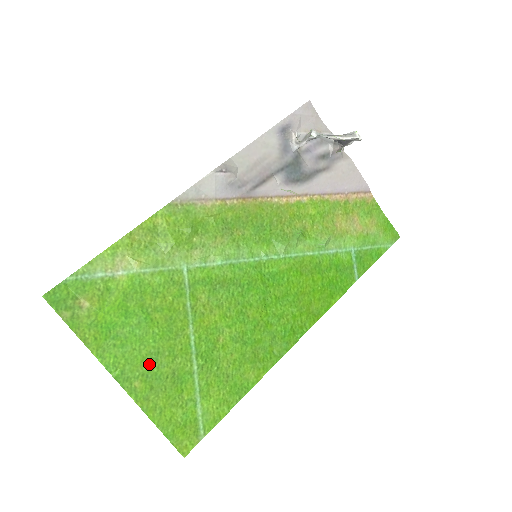
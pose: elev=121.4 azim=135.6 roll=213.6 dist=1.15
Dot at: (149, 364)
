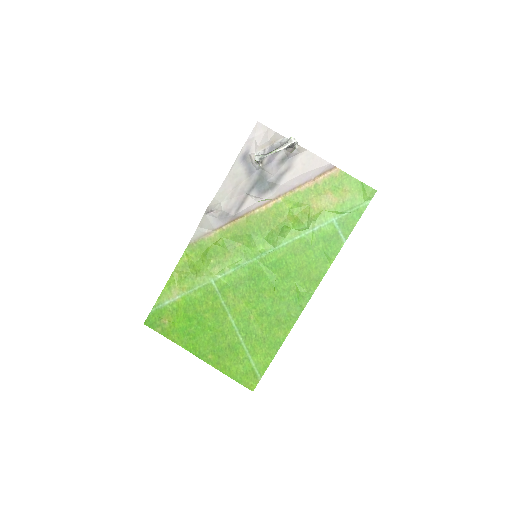
Dot at: (213, 344)
